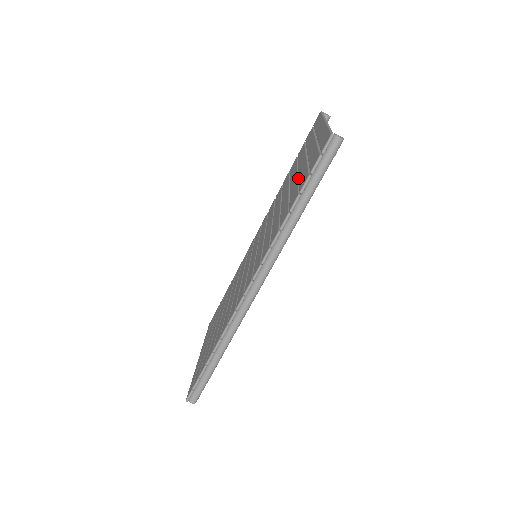
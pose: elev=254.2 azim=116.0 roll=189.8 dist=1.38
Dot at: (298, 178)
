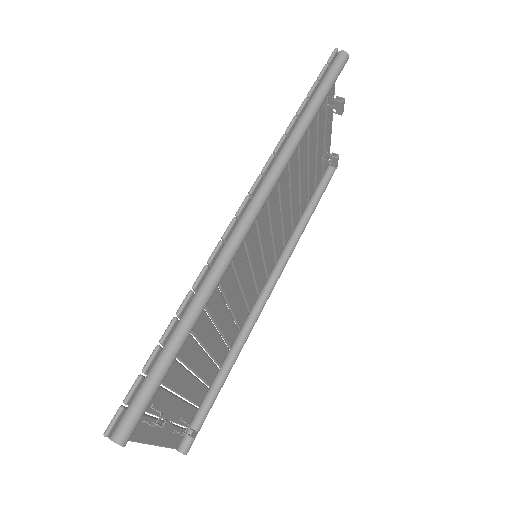
Dot at: (306, 144)
